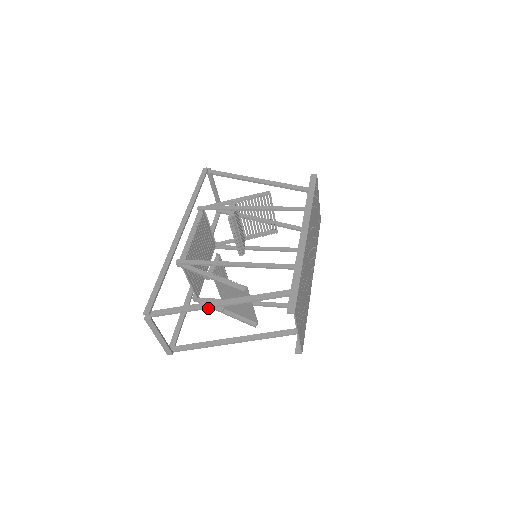
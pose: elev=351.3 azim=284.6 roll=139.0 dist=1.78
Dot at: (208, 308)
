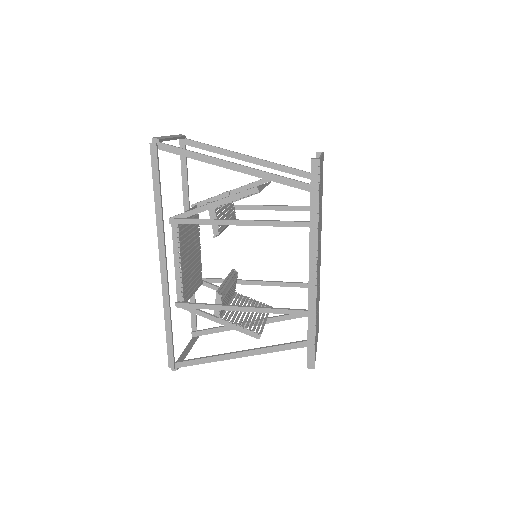
Dot at: (229, 359)
